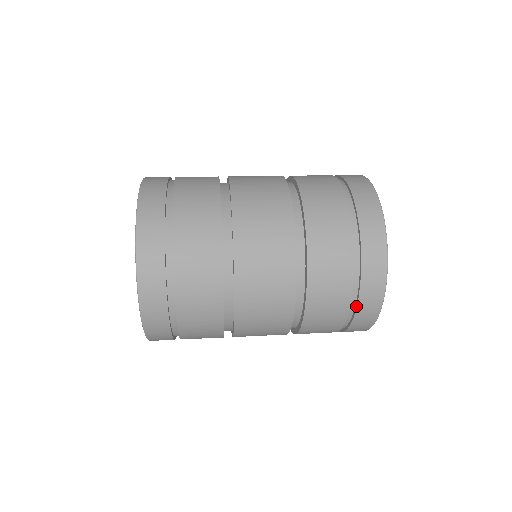
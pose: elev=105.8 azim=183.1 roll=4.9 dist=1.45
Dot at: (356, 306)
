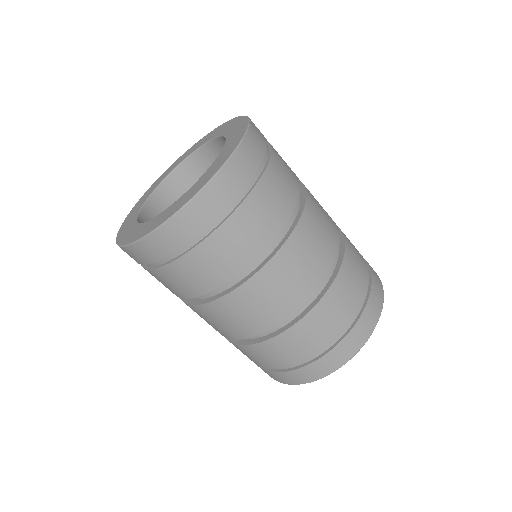
Dot at: (281, 371)
